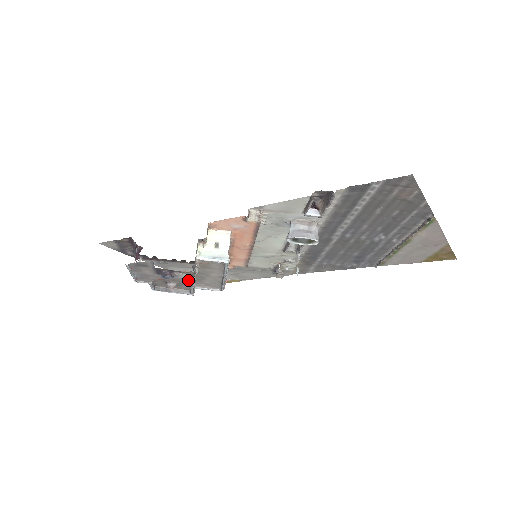
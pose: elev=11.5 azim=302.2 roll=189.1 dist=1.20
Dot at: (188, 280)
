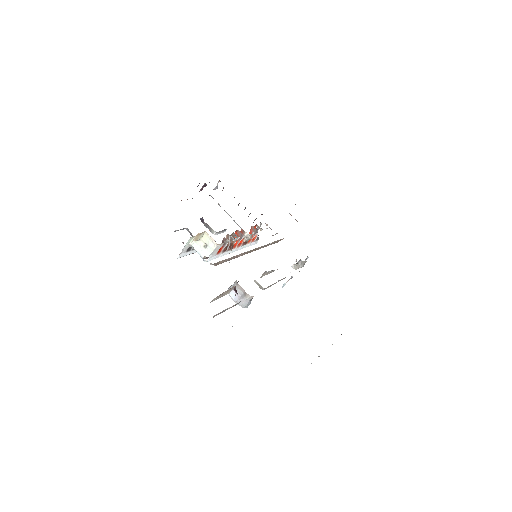
Dot at: occluded
